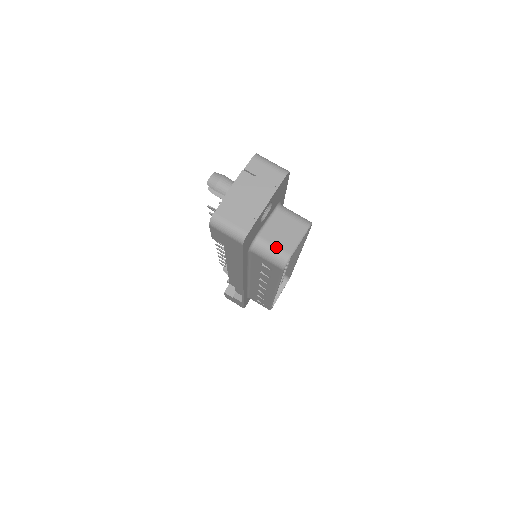
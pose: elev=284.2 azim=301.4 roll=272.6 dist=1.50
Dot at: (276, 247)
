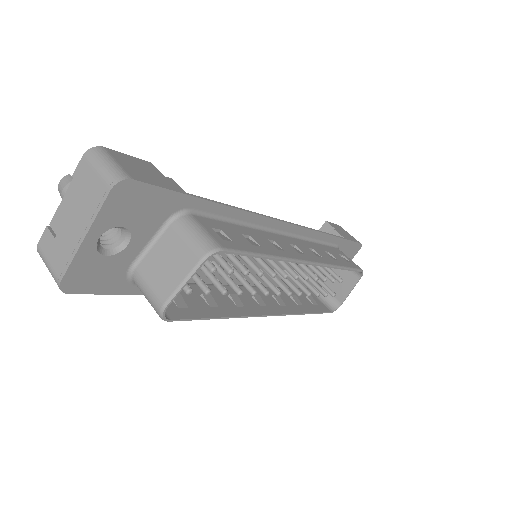
Dot at: (150, 289)
